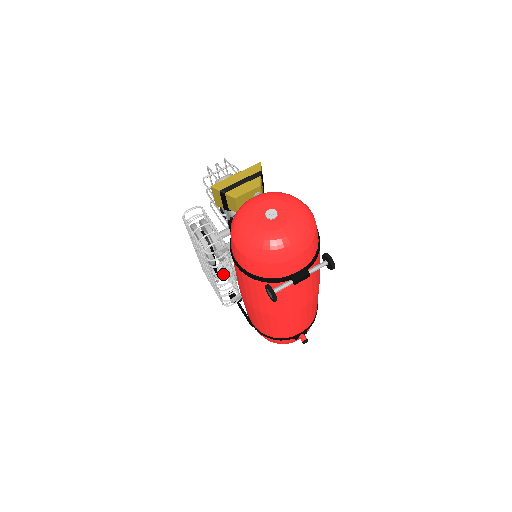
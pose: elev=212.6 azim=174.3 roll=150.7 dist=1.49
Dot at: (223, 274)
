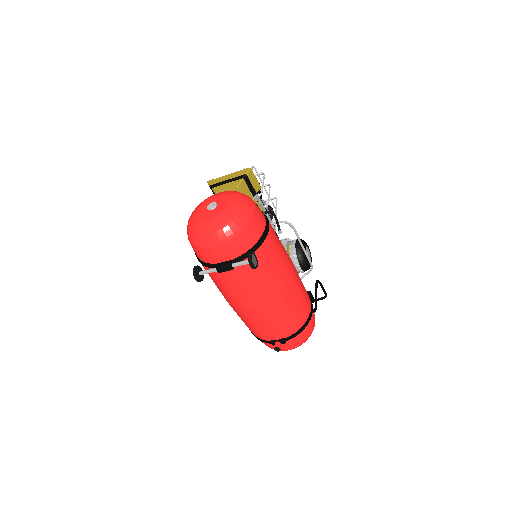
Dot at: occluded
